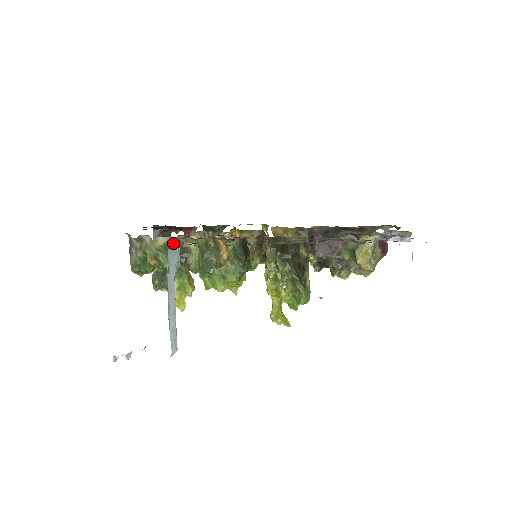
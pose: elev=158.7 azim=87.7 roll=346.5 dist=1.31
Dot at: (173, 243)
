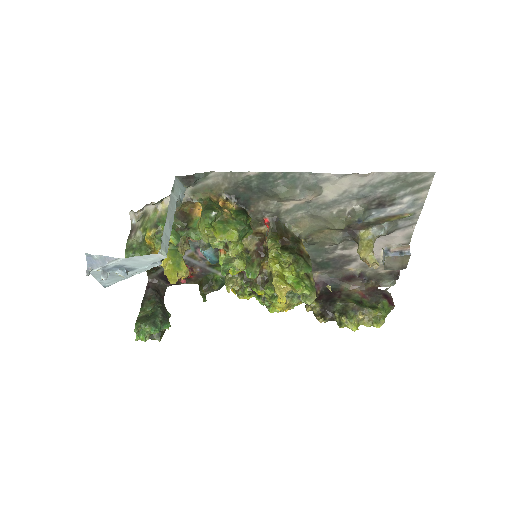
Dot at: (177, 208)
